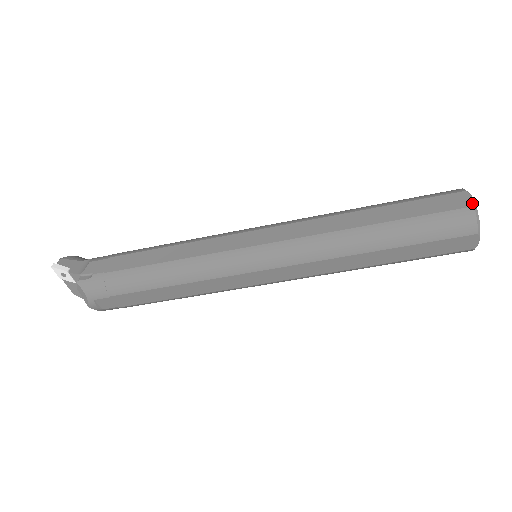
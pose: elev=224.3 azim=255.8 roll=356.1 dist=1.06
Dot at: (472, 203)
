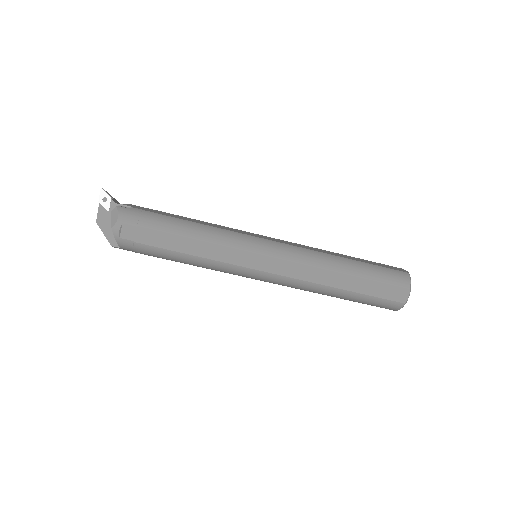
Dot at: (408, 272)
